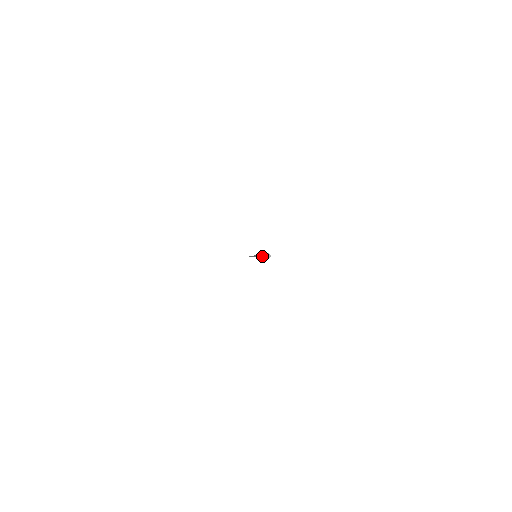
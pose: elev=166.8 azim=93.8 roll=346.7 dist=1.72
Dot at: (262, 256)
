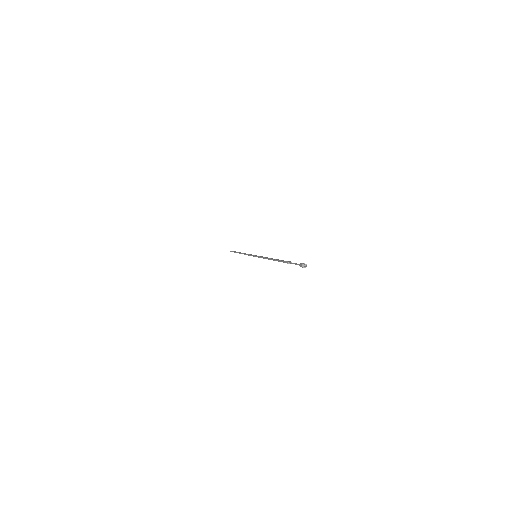
Dot at: (287, 263)
